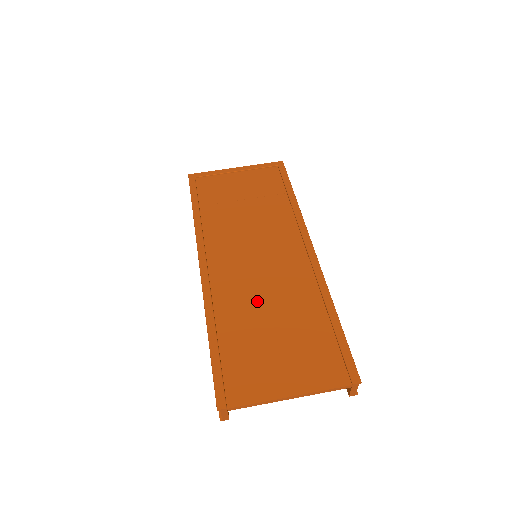
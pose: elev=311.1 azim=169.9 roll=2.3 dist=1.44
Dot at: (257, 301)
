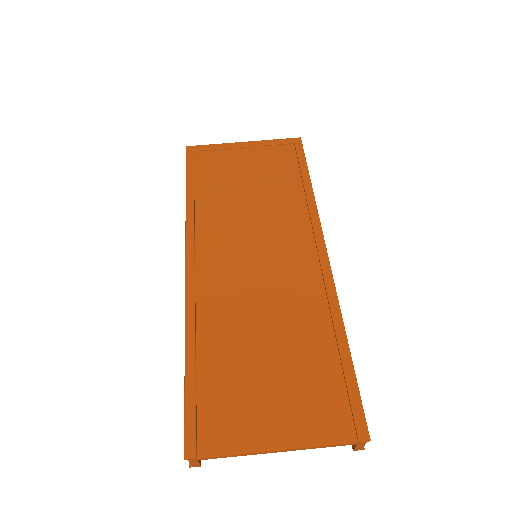
Dot at: (250, 316)
